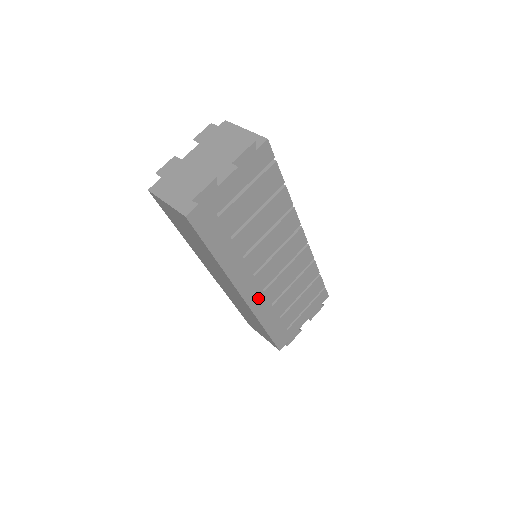
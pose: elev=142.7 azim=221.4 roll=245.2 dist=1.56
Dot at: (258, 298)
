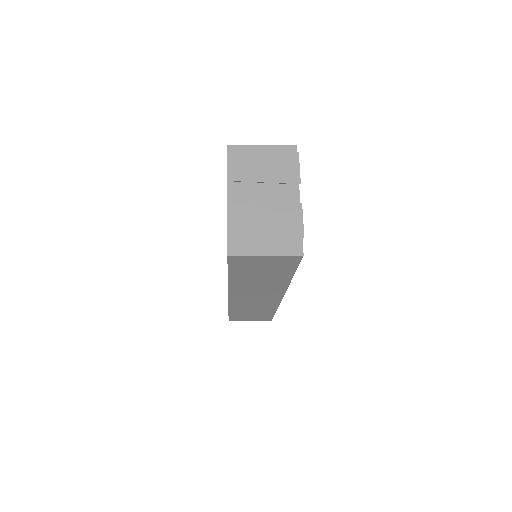
Dot at: occluded
